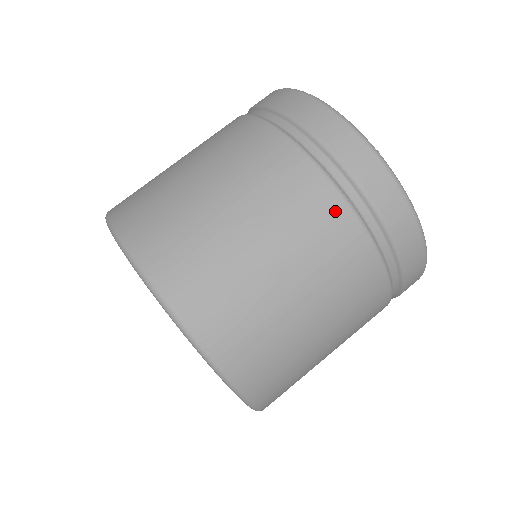
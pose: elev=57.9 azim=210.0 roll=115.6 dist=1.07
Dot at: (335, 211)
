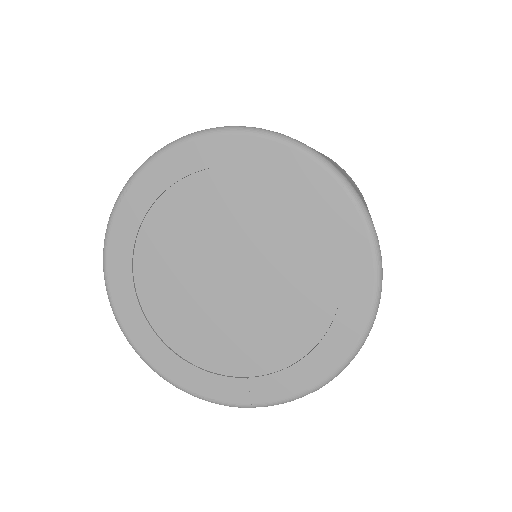
Dot at: occluded
